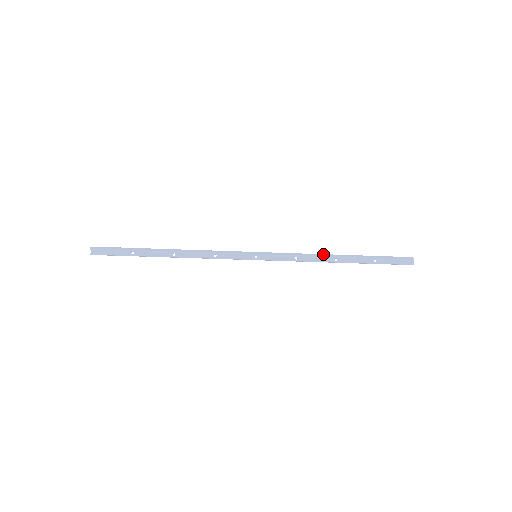
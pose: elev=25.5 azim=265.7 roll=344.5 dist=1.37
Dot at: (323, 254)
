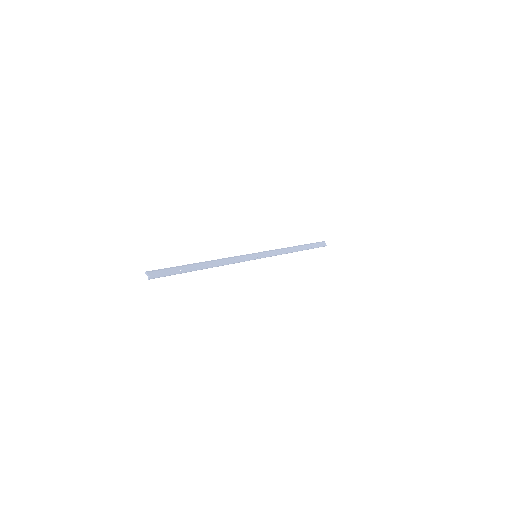
Dot at: (287, 247)
